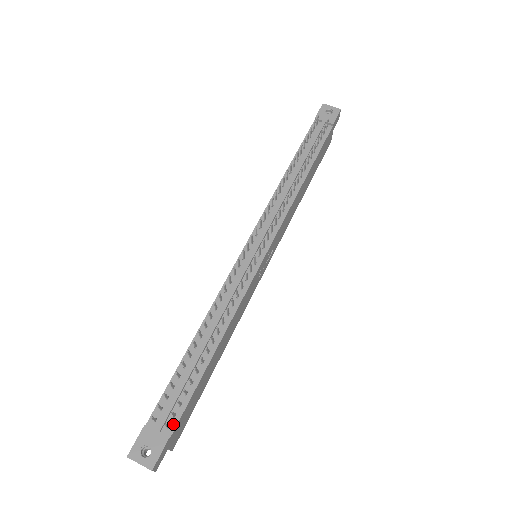
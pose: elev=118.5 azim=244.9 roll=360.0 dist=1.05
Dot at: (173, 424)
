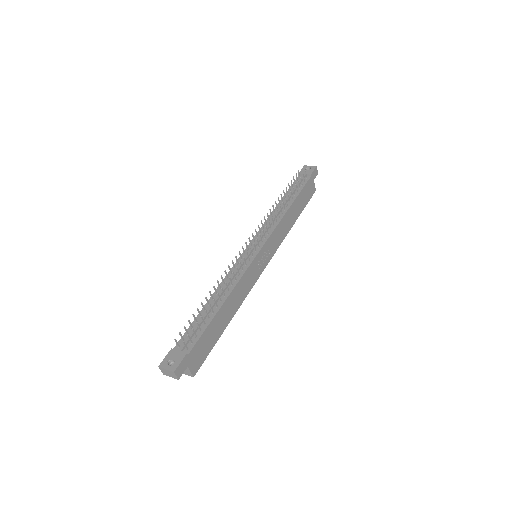
Dot at: (190, 347)
